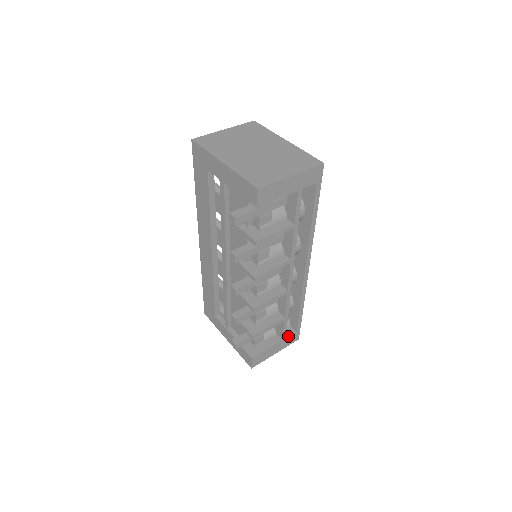
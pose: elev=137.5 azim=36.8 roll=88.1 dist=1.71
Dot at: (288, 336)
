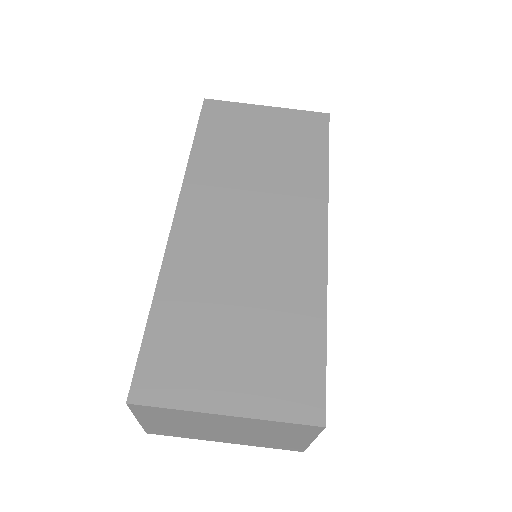
Dot at: occluded
